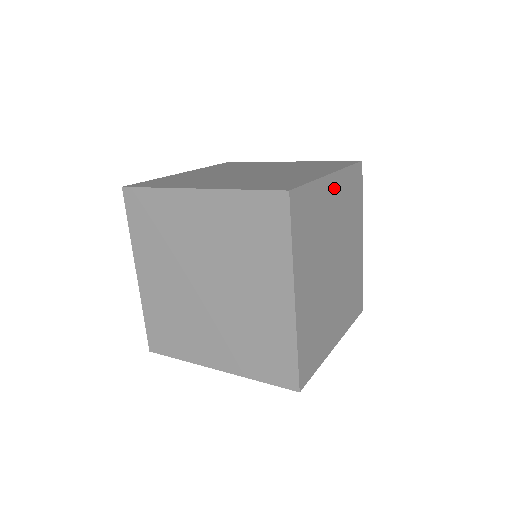
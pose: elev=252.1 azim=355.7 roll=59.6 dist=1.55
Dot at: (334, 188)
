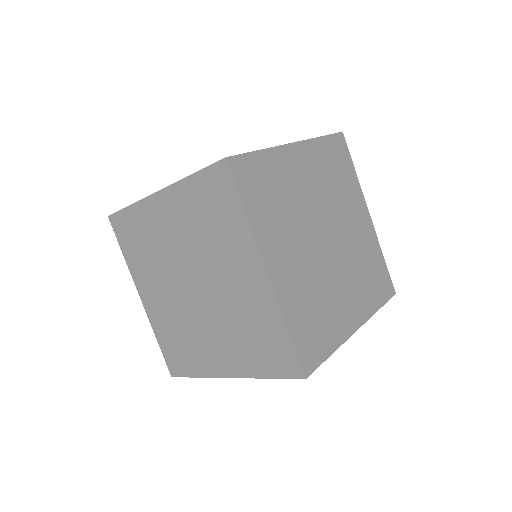
Dot at: occluded
